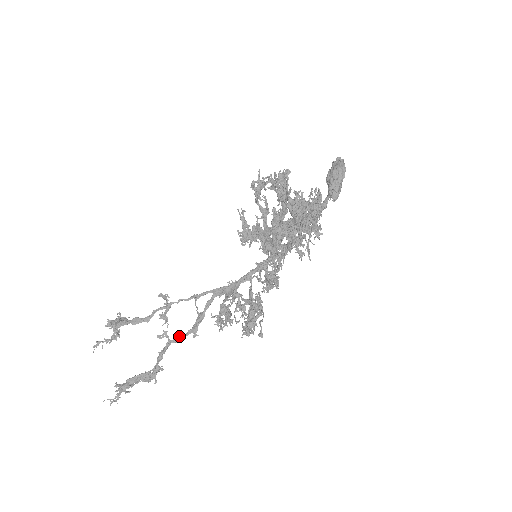
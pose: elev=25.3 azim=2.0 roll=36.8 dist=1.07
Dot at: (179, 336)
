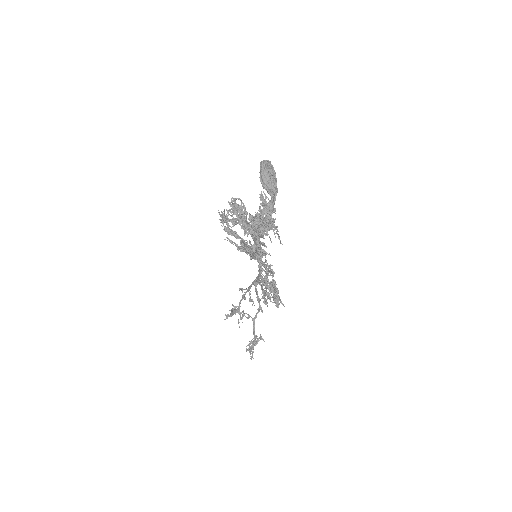
Dot at: (256, 314)
